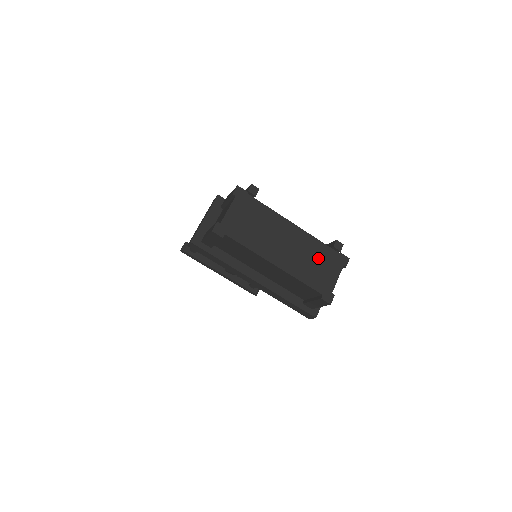
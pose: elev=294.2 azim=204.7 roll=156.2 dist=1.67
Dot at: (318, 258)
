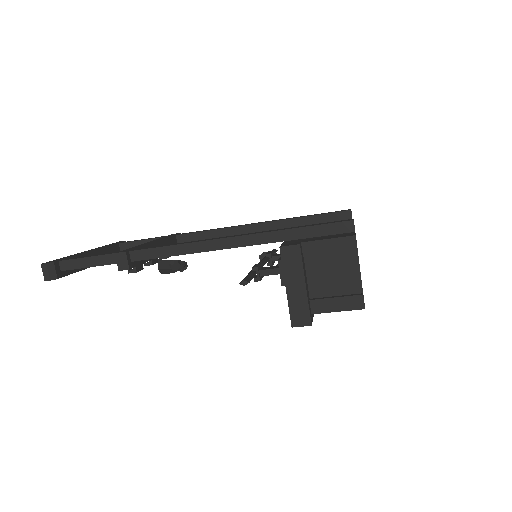
Dot at: occluded
